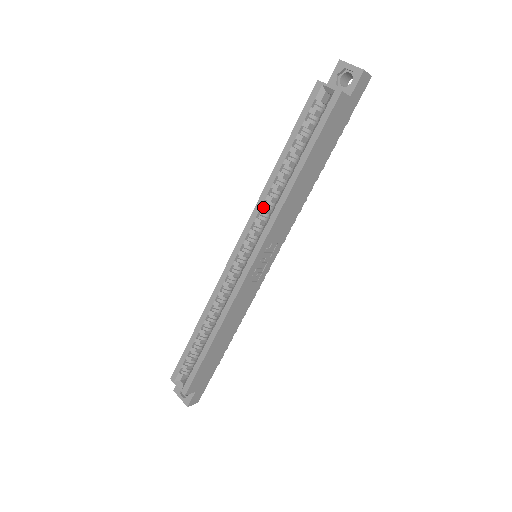
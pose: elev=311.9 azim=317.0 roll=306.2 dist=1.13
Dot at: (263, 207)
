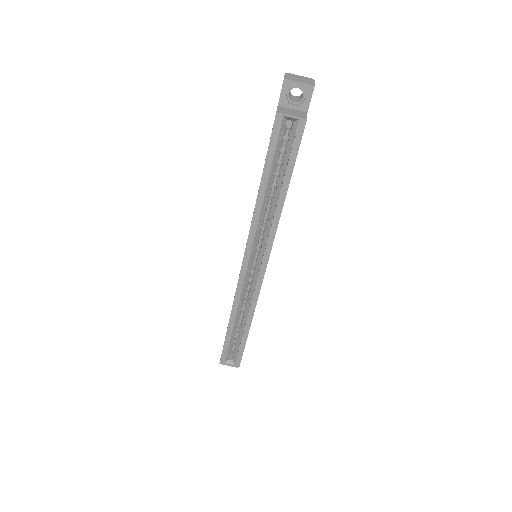
Dot at: (258, 227)
